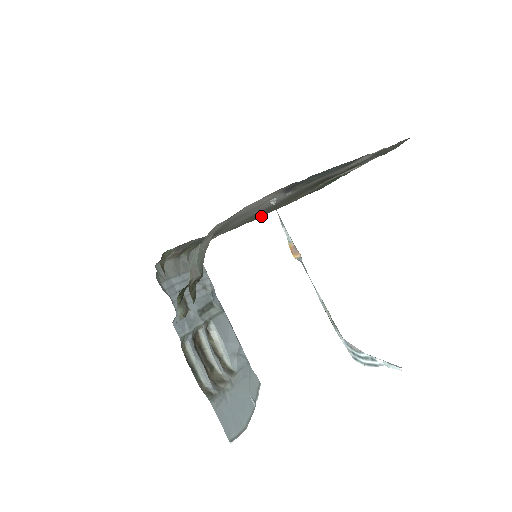
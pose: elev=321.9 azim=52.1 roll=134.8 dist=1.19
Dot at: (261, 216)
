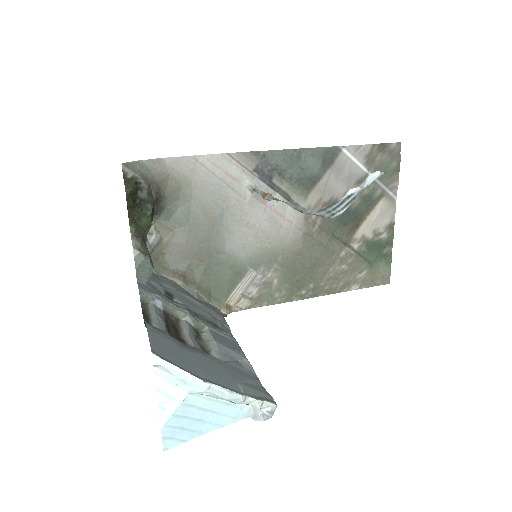
Dot at: (306, 297)
